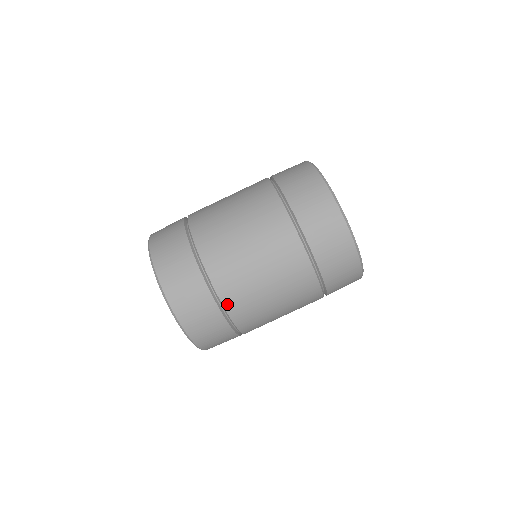
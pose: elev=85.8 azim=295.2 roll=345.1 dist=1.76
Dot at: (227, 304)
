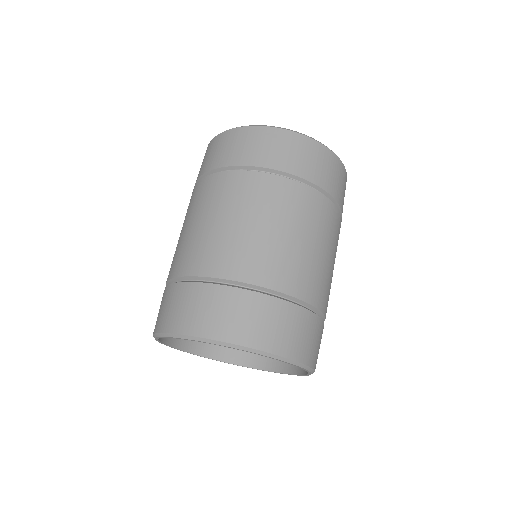
Dot at: (318, 304)
